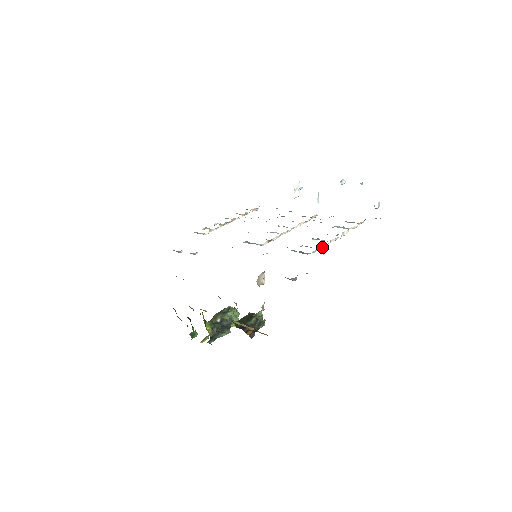
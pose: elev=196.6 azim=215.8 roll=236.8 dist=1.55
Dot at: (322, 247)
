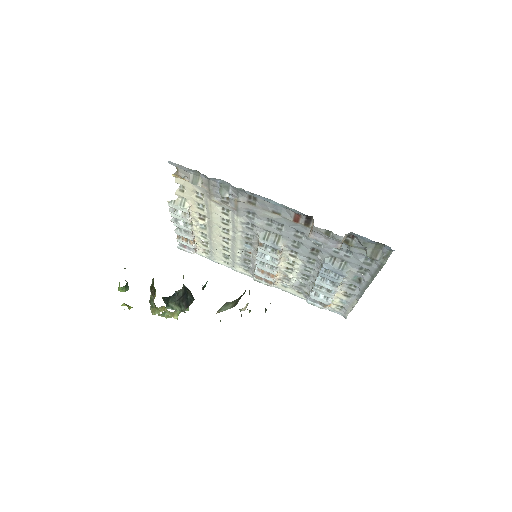
Dot at: (343, 279)
